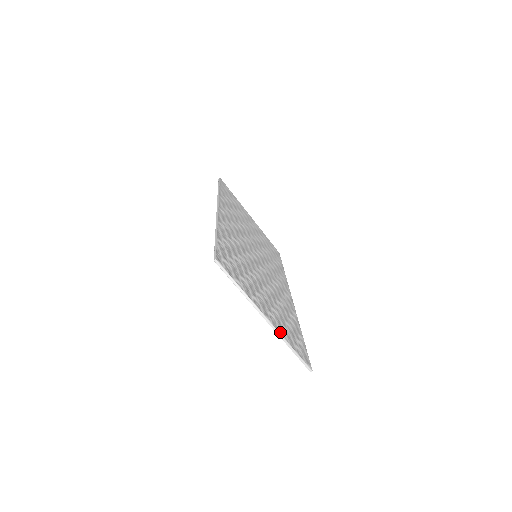
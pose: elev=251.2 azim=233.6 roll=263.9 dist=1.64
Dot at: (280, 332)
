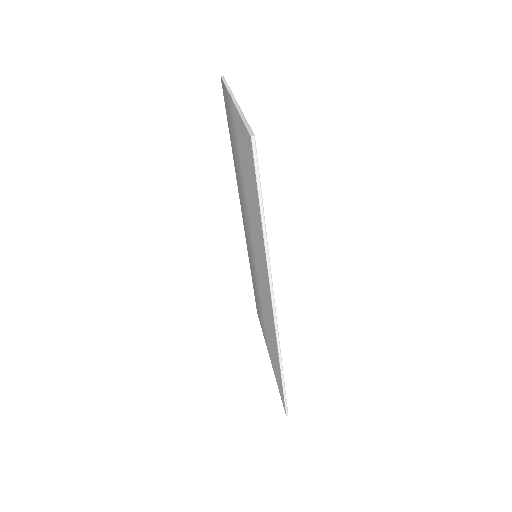
Dot at: occluded
